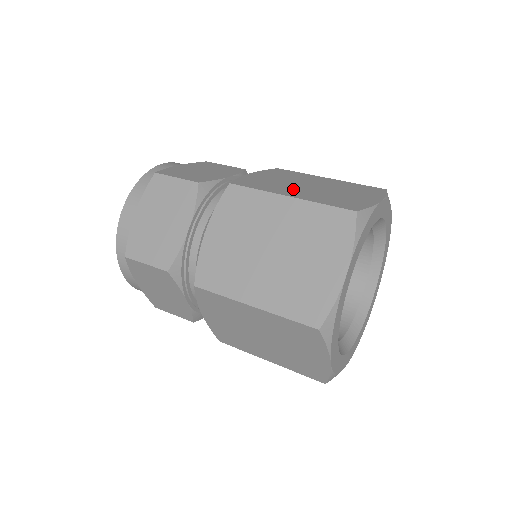
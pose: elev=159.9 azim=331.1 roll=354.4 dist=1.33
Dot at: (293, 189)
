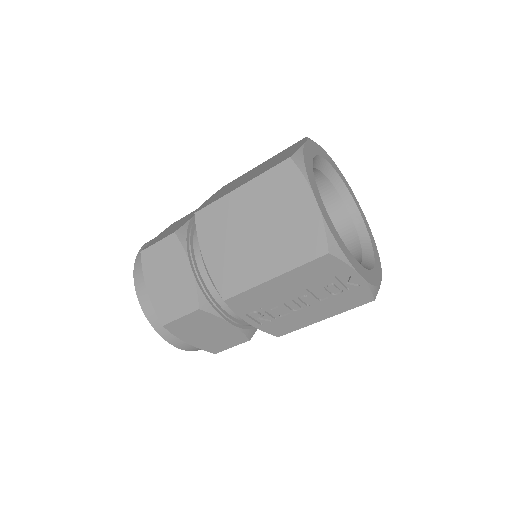
Dot at: occluded
